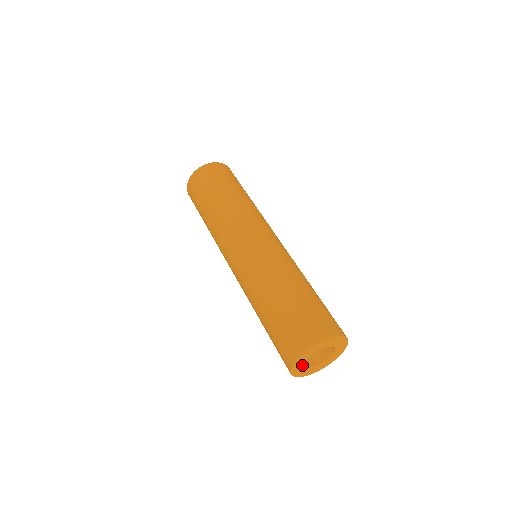
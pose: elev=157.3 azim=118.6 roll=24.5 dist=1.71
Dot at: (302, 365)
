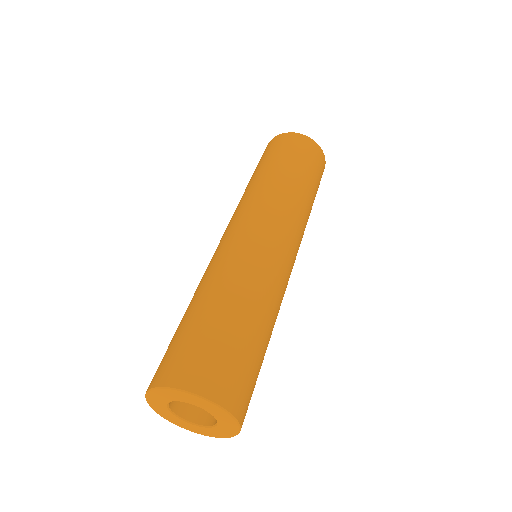
Dot at: (171, 414)
